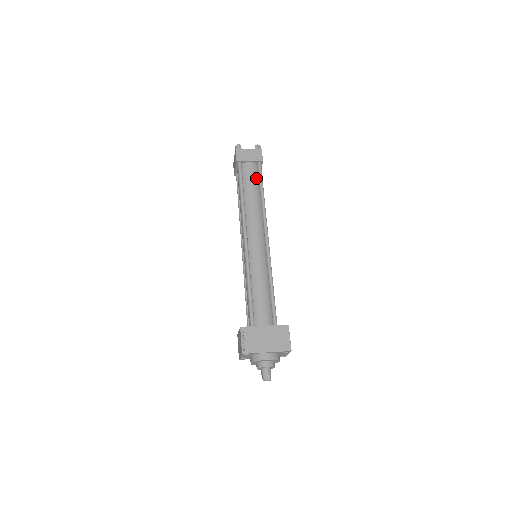
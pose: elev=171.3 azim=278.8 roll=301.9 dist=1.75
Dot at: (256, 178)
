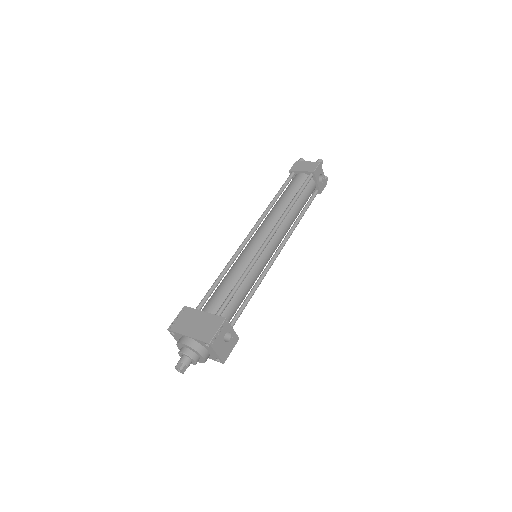
Dot at: (299, 187)
